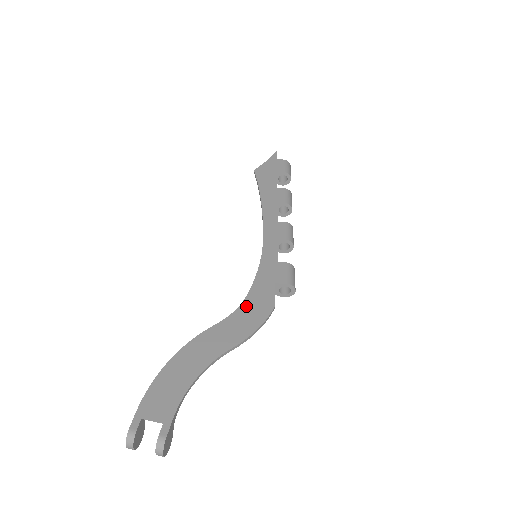
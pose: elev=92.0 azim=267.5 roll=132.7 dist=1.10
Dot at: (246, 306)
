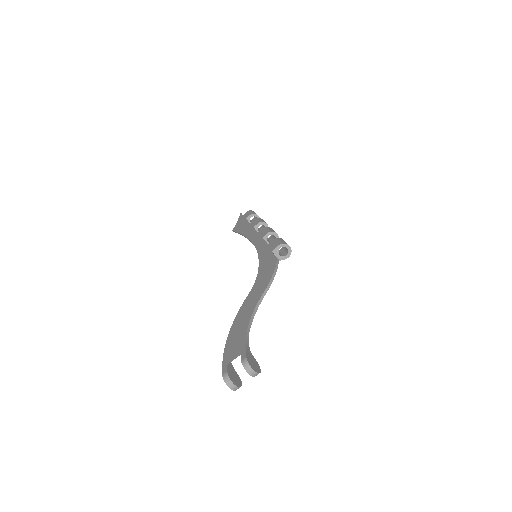
Dot at: (260, 274)
